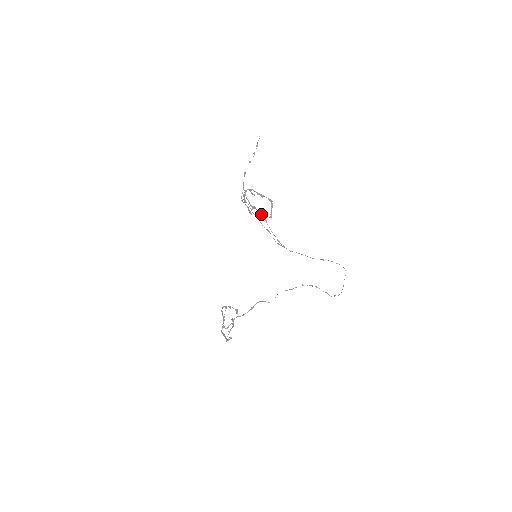
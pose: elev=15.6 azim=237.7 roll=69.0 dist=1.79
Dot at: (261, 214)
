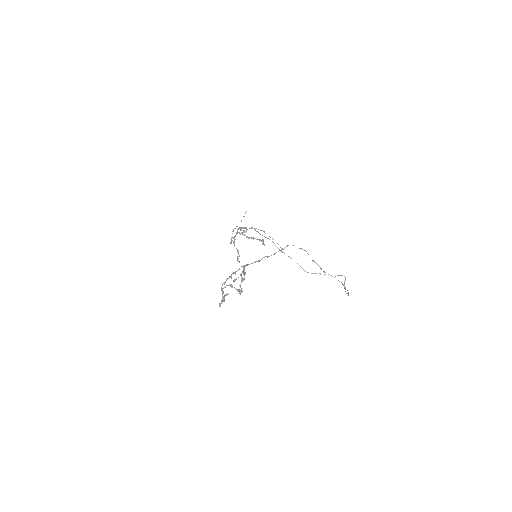
Dot at: (258, 229)
